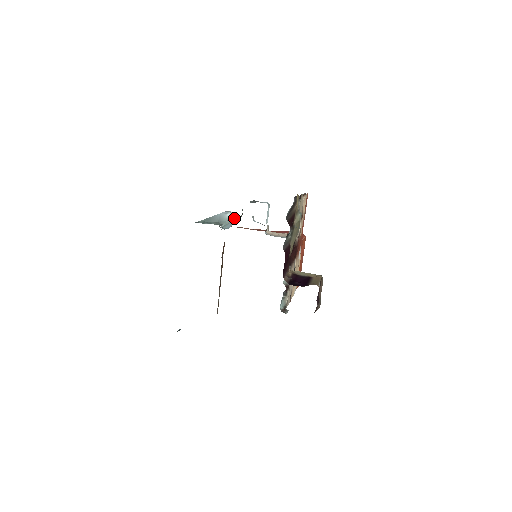
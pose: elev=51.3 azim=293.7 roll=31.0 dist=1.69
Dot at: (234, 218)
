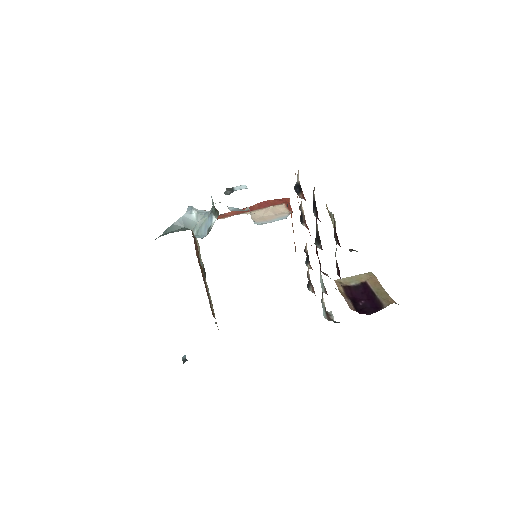
Dot at: (203, 216)
